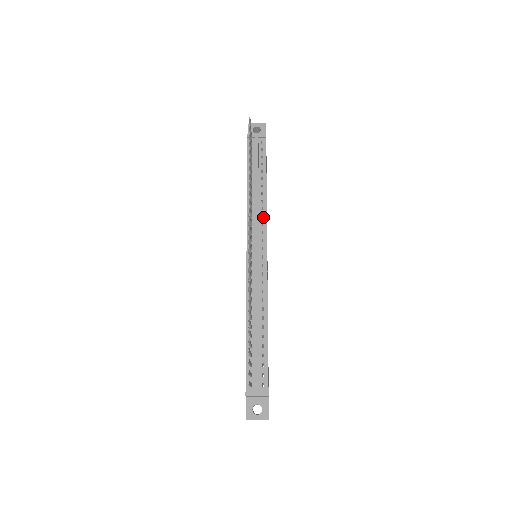
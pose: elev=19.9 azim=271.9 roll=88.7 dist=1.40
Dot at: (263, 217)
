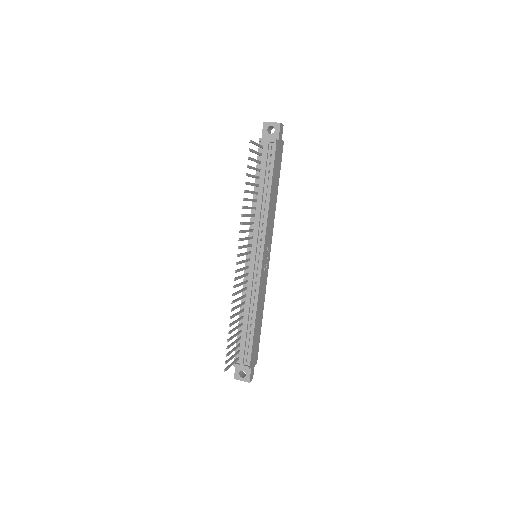
Dot at: (263, 225)
